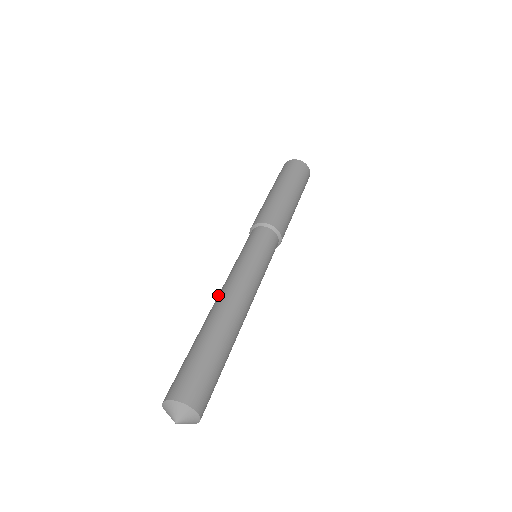
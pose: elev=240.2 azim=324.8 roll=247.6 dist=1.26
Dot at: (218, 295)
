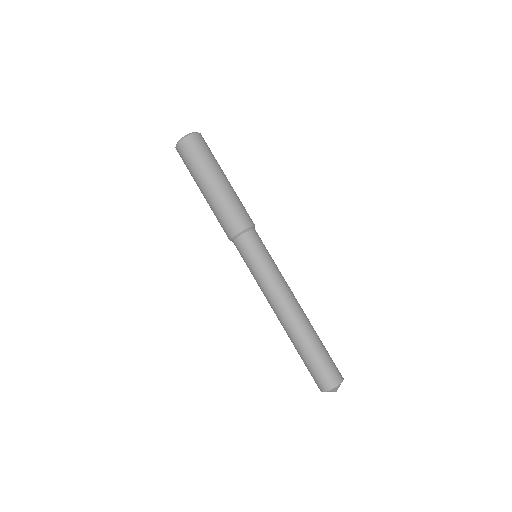
Dot at: (286, 305)
